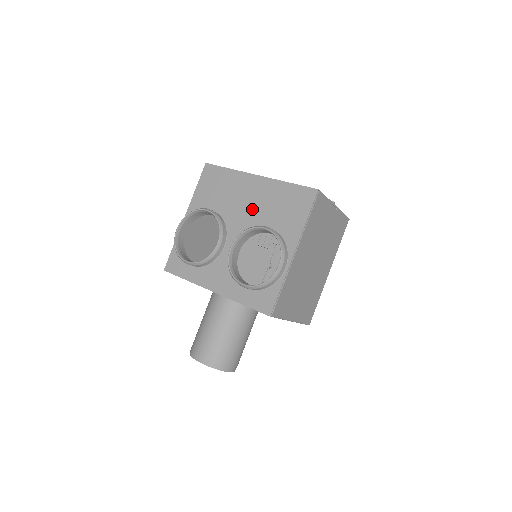
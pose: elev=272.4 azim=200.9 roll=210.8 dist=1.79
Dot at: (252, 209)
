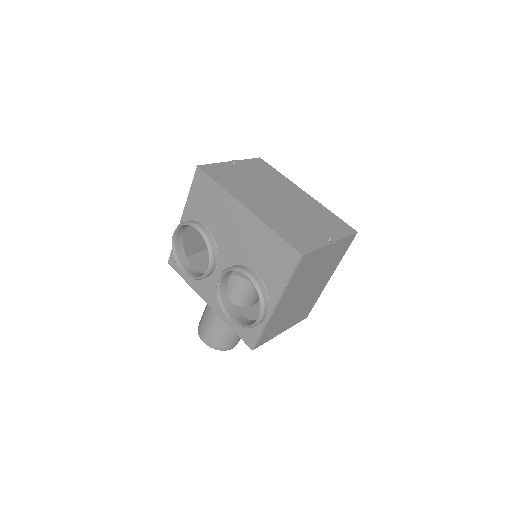
Dot at: (240, 243)
